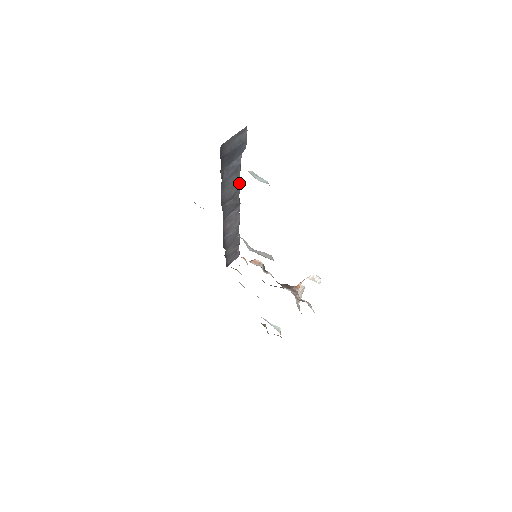
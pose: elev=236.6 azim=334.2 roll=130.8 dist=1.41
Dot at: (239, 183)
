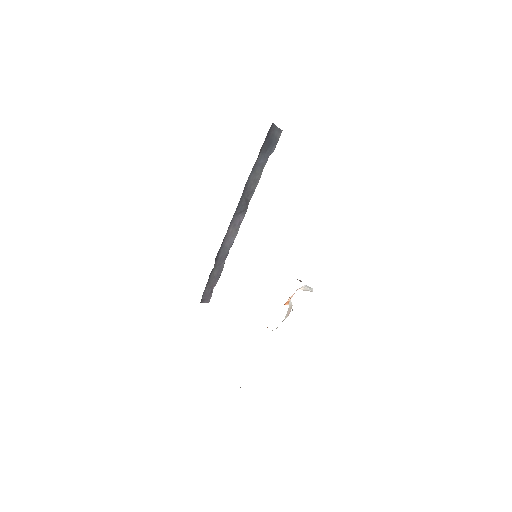
Dot at: (257, 184)
